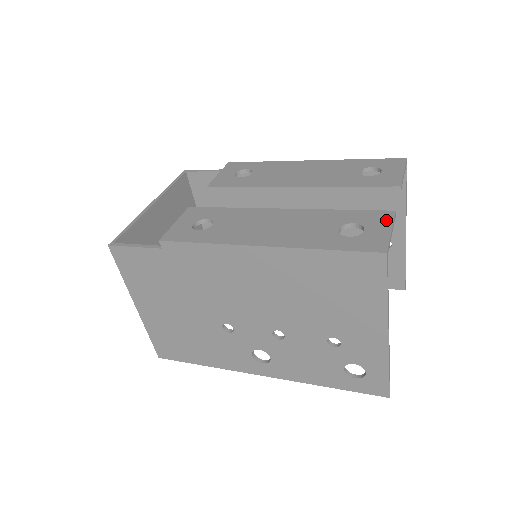
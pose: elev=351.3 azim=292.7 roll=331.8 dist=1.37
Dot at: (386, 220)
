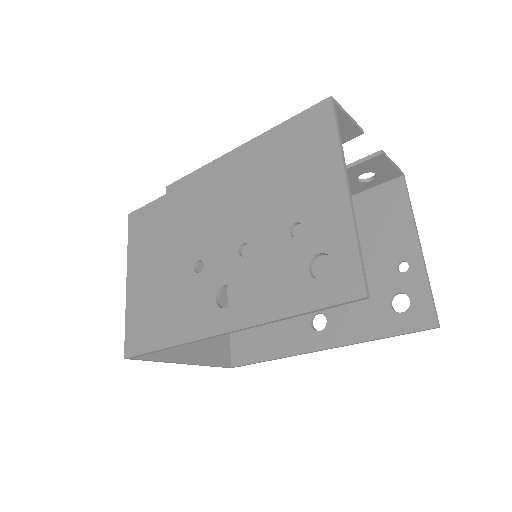
Dot at: occluded
